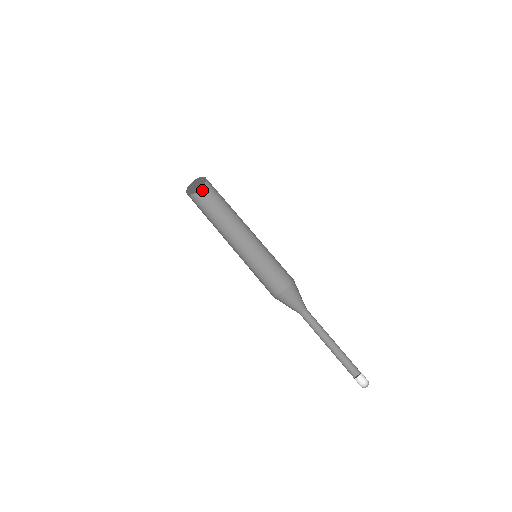
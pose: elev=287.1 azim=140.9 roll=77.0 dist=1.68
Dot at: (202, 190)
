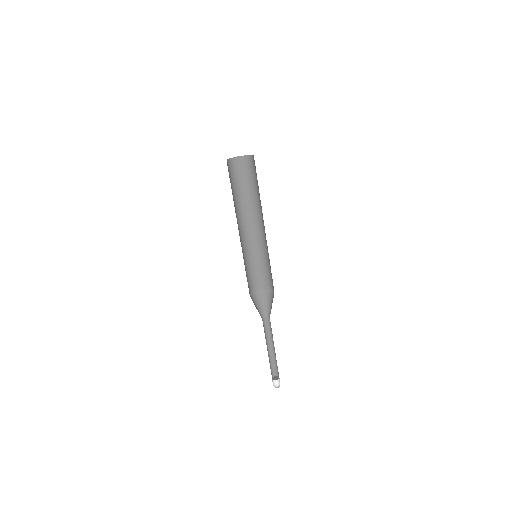
Dot at: (248, 157)
